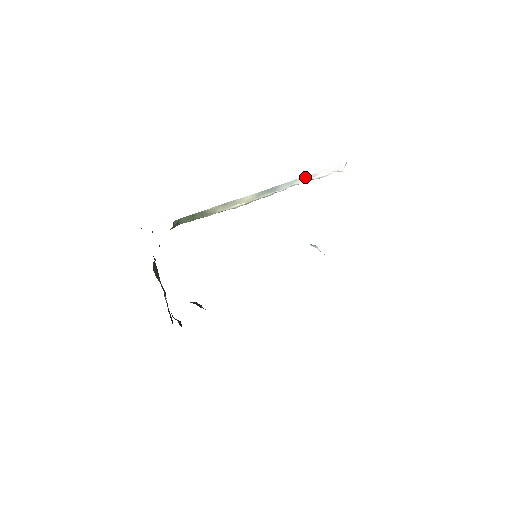
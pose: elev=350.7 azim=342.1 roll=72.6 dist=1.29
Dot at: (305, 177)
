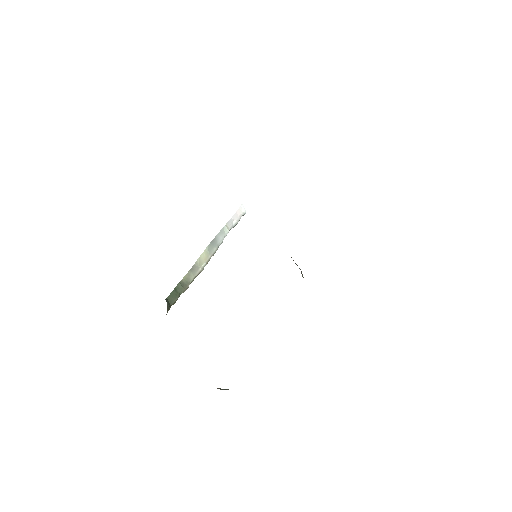
Dot at: (227, 225)
